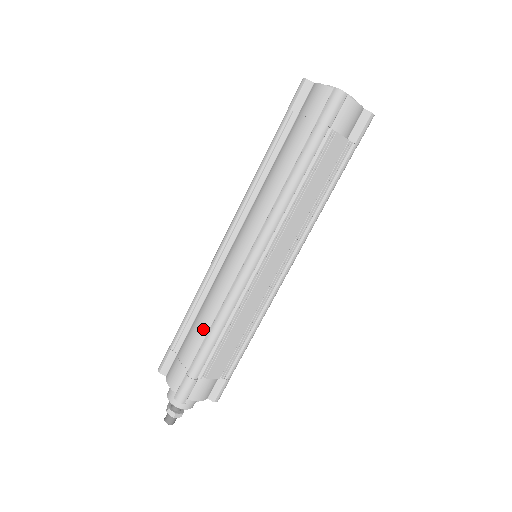
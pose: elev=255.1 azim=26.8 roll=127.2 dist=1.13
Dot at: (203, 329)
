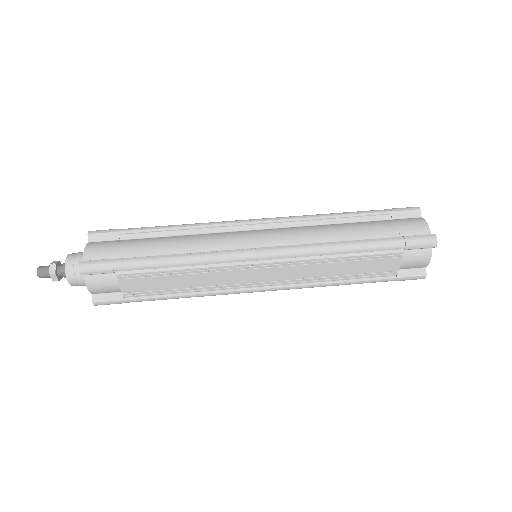
Dot at: (165, 249)
